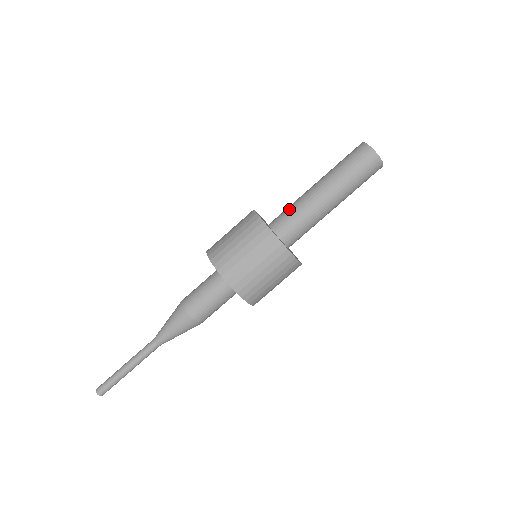
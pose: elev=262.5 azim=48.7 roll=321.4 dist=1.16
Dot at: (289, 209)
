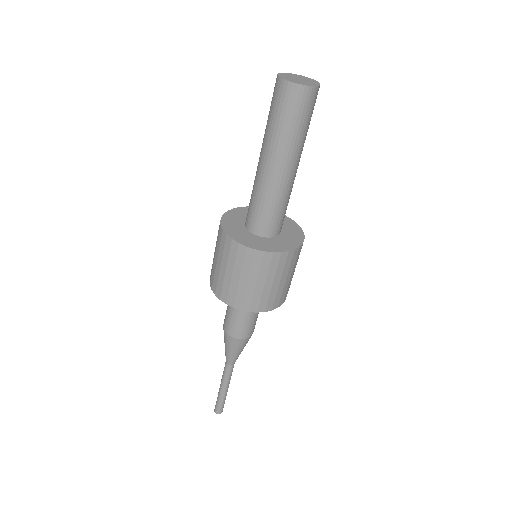
Dot at: occluded
